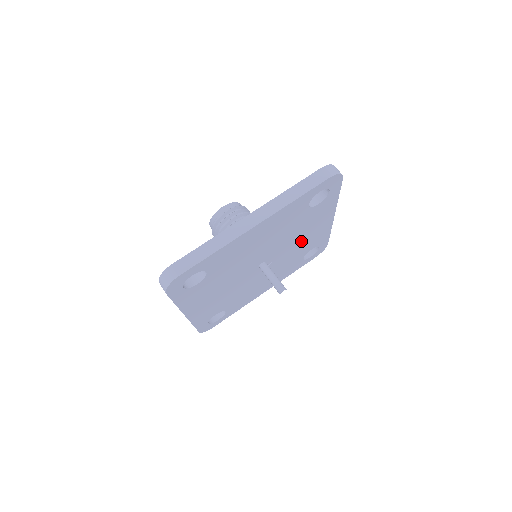
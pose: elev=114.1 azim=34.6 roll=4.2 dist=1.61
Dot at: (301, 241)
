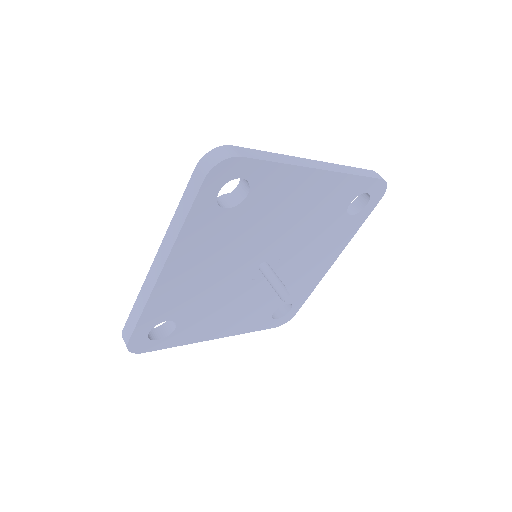
Dot at: (301, 218)
